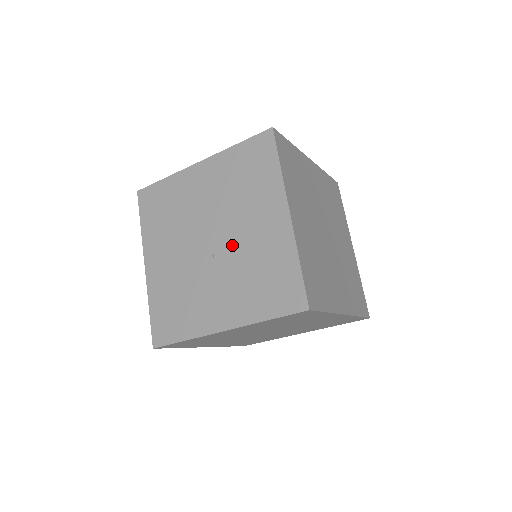
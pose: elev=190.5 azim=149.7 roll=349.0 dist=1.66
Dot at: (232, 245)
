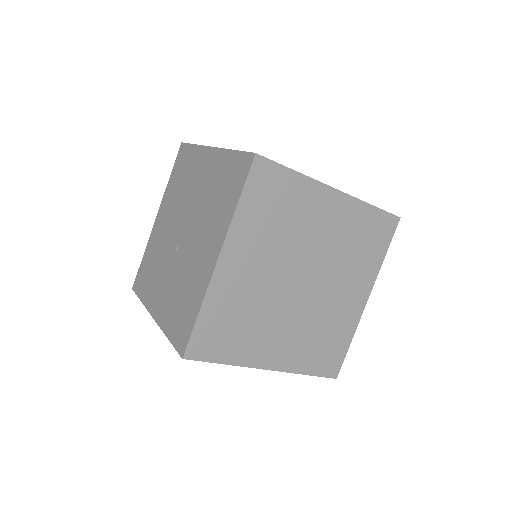
Dot at: (186, 251)
